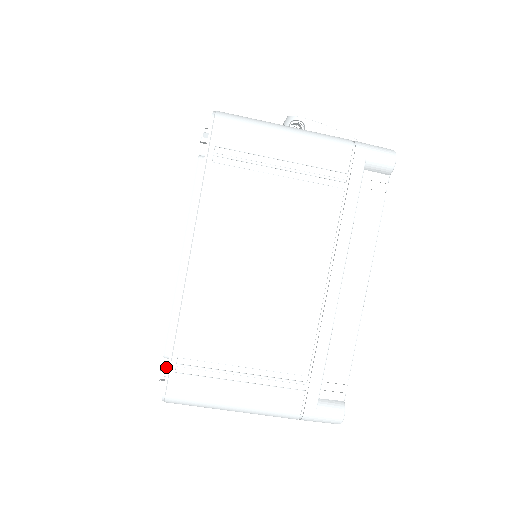
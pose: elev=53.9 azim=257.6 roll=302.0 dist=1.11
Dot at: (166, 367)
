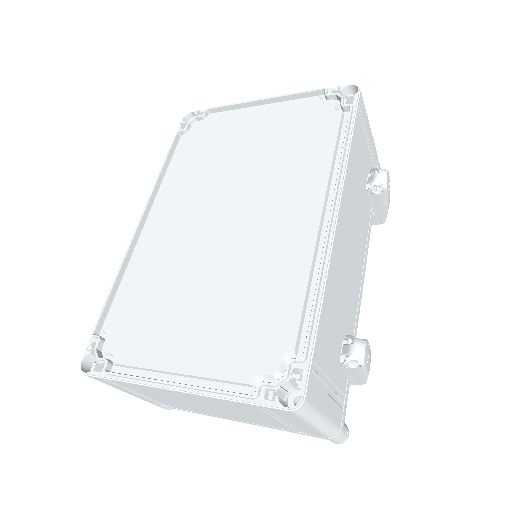
Dot at: (101, 360)
